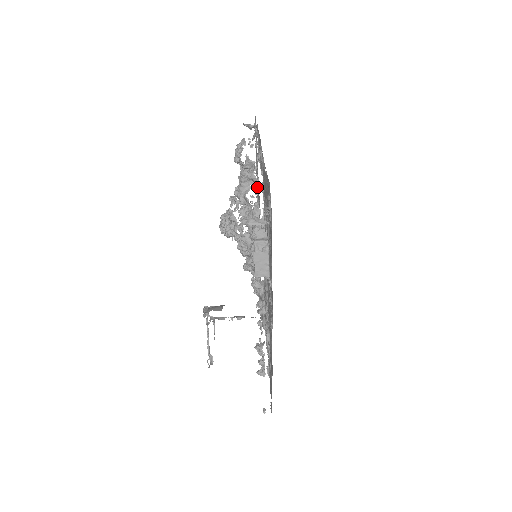
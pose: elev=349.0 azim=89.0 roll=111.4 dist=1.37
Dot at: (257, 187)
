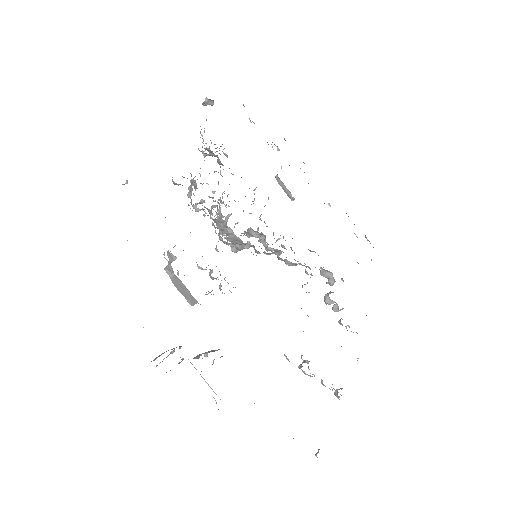
Dot at: (195, 186)
